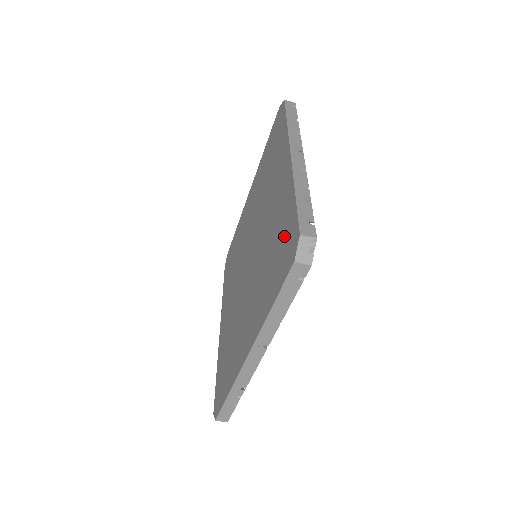
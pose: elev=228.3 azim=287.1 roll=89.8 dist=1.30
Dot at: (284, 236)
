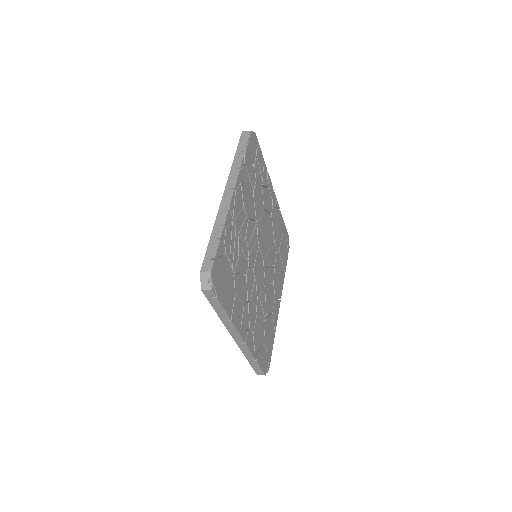
Dot at: occluded
